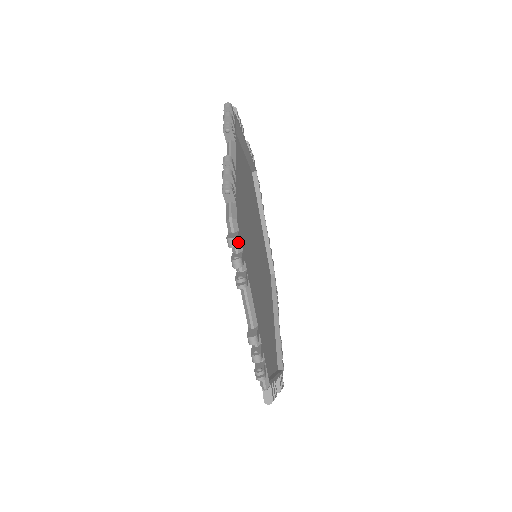
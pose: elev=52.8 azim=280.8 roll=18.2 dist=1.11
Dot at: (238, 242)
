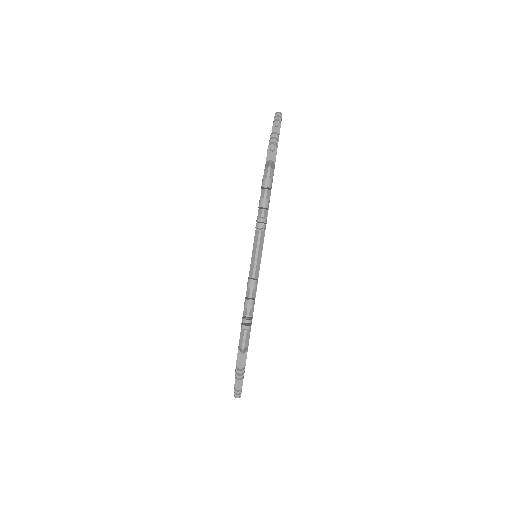
Dot at: occluded
